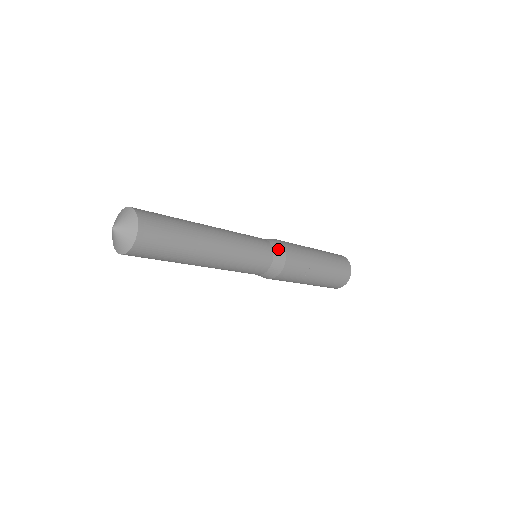
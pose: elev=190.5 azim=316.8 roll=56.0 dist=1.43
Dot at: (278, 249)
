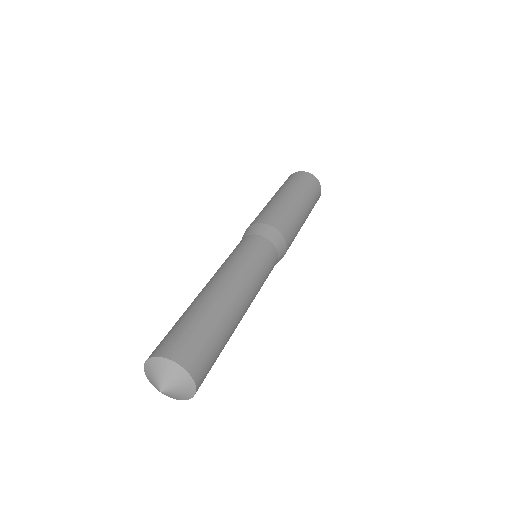
Dot at: occluded
